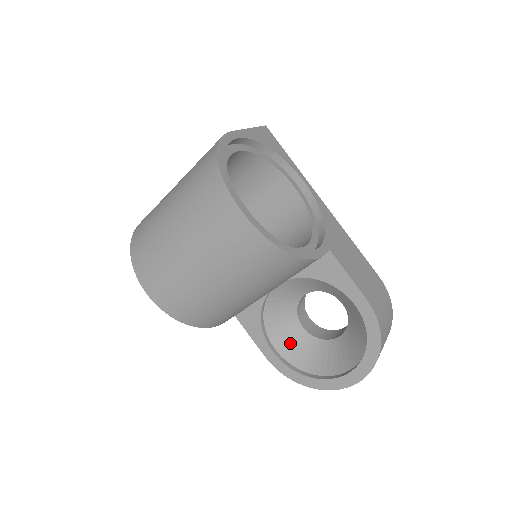
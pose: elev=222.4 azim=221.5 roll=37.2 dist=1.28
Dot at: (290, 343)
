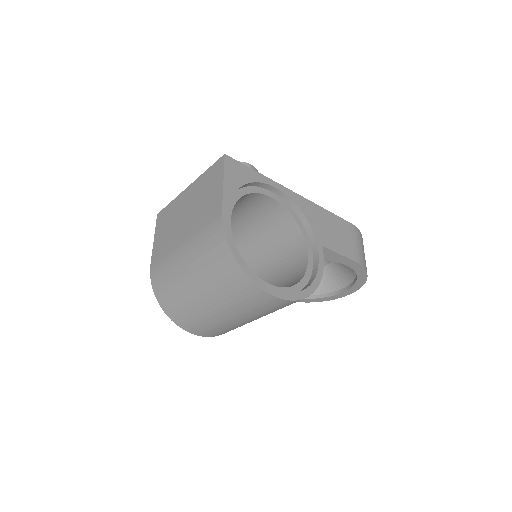
Dot at: occluded
